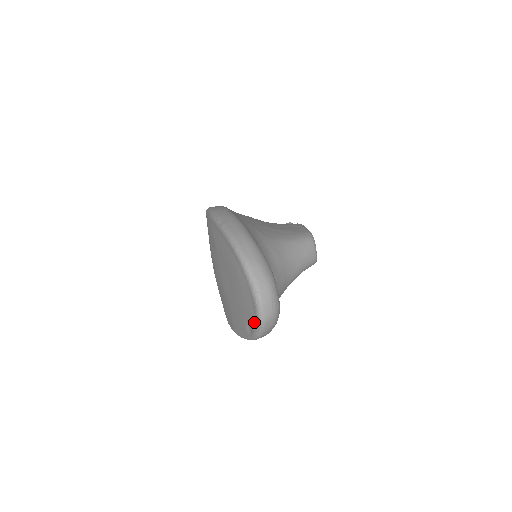
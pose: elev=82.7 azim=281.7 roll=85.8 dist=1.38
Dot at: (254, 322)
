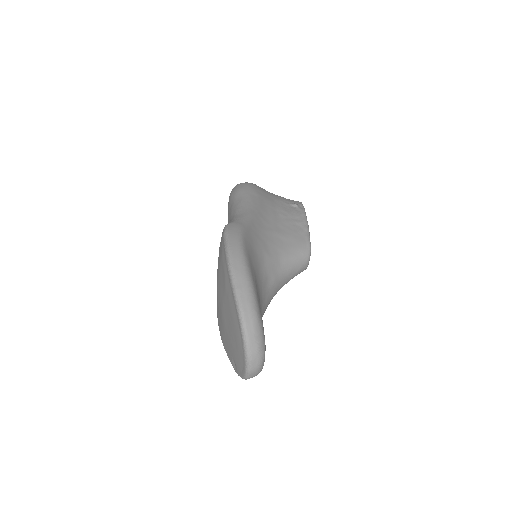
Dot at: (240, 372)
